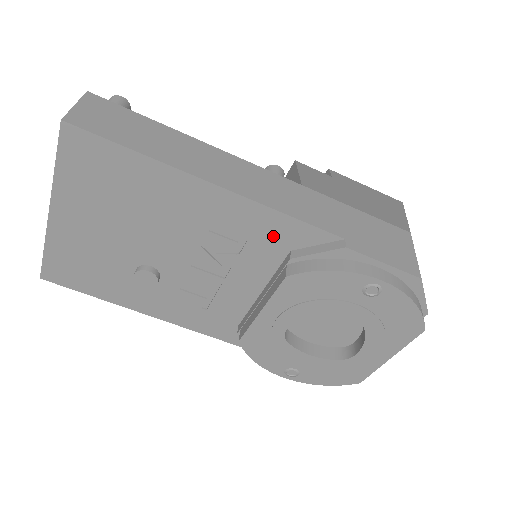
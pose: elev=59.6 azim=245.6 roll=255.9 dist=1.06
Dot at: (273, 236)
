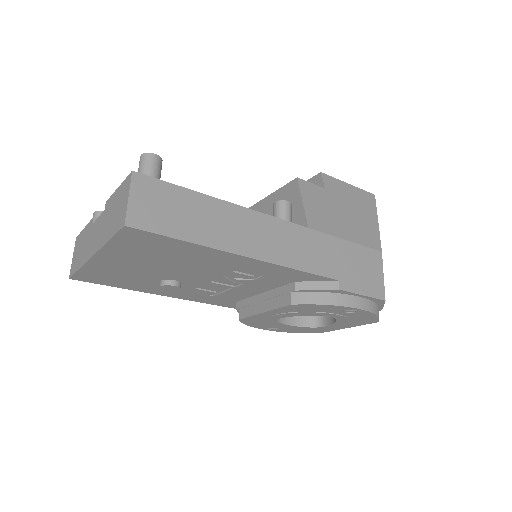
Dot at: (284, 276)
